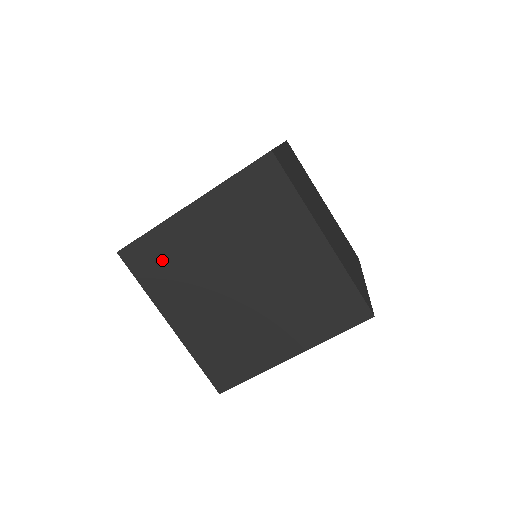
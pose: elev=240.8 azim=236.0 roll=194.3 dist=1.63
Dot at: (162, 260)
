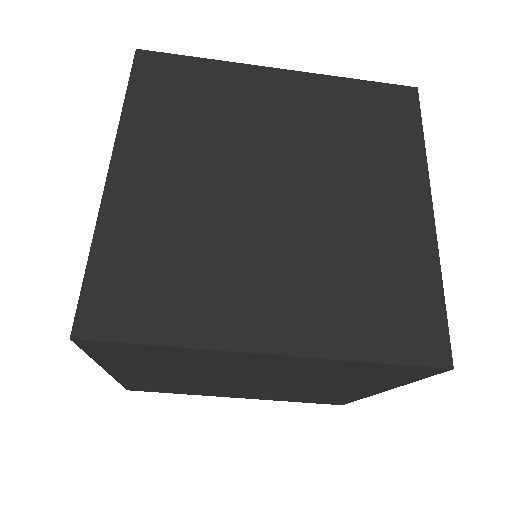
Dot at: (188, 93)
